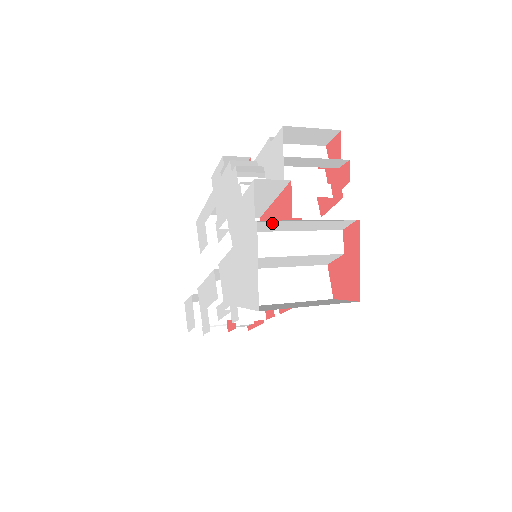
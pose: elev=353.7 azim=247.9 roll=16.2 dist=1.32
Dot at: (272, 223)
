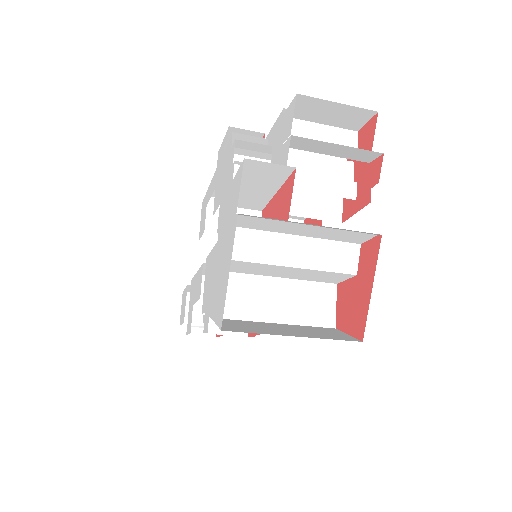
Dot at: (261, 220)
